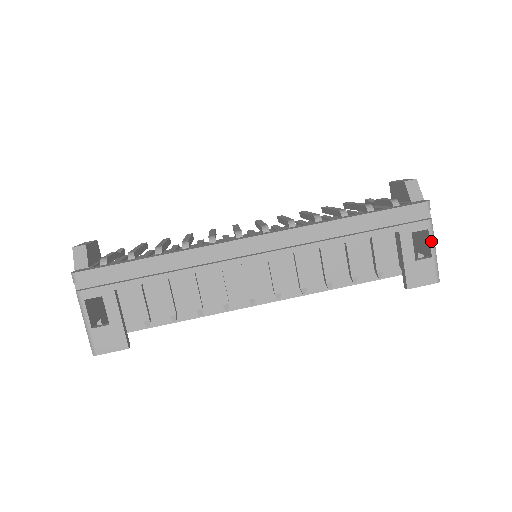
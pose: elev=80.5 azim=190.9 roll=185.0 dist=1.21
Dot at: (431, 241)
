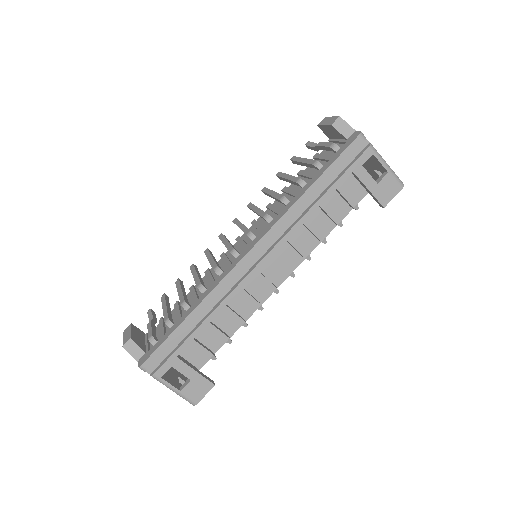
Dot at: (380, 161)
